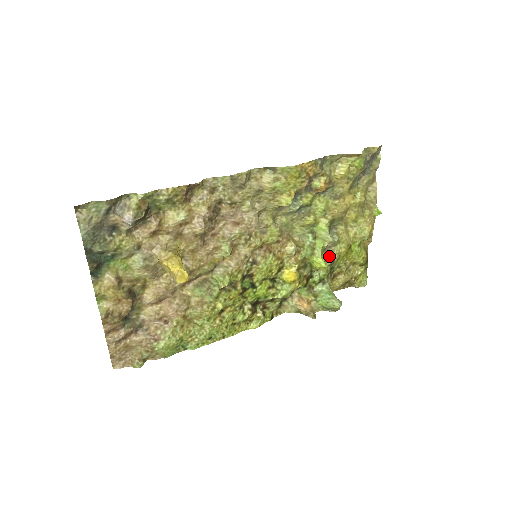
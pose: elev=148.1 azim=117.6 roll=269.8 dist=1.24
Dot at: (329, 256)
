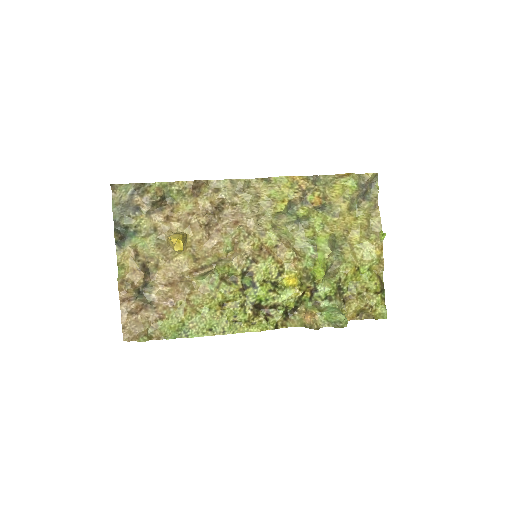
Dot at: (335, 274)
